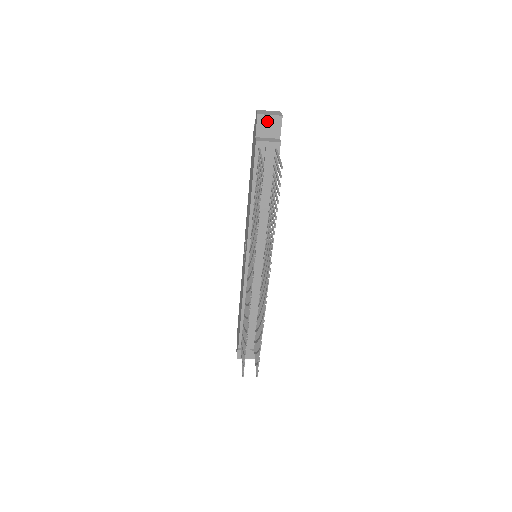
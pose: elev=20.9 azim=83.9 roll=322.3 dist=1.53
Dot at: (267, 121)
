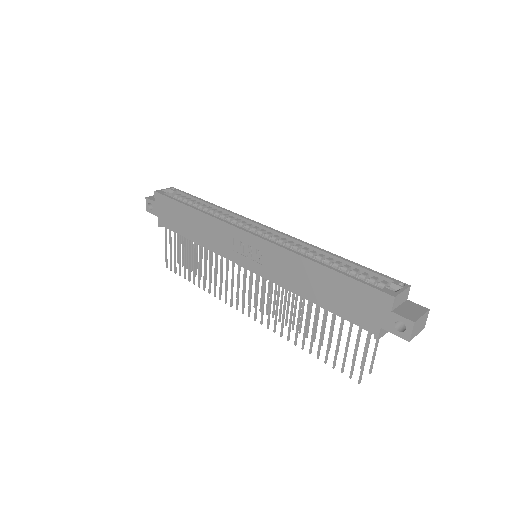
Dot at: occluded
